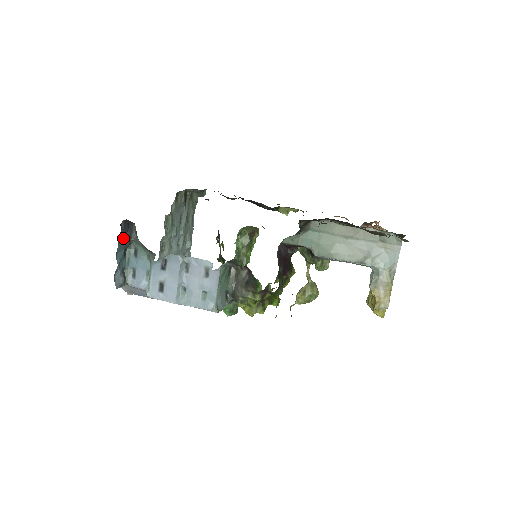
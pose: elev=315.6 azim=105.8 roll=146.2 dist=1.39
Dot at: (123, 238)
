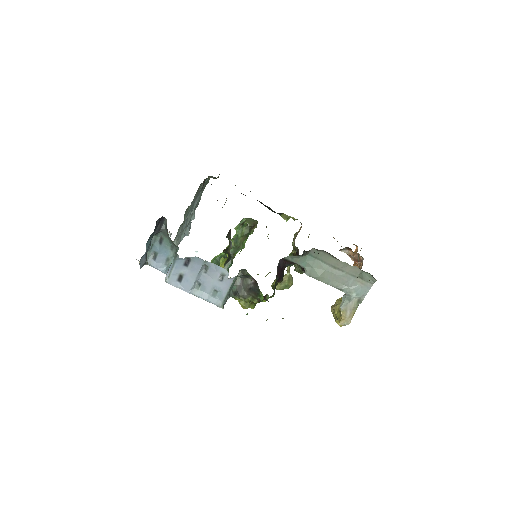
Dot at: (155, 230)
